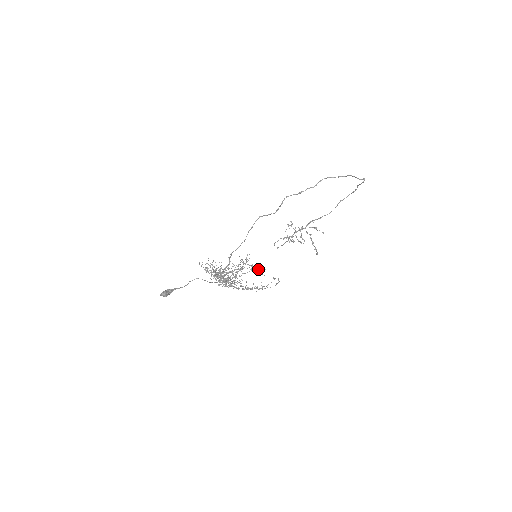
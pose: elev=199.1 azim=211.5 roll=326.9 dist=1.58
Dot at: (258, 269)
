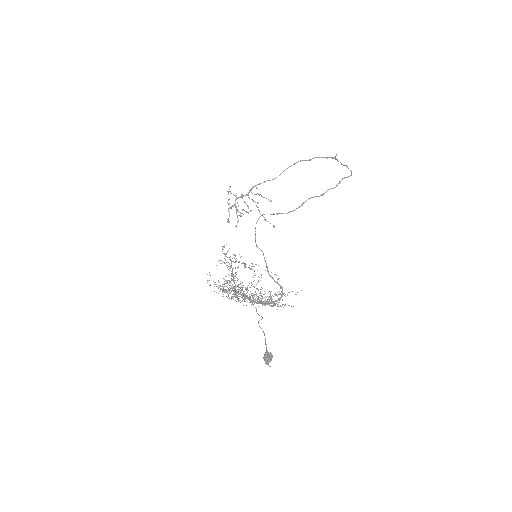
Dot at: occluded
